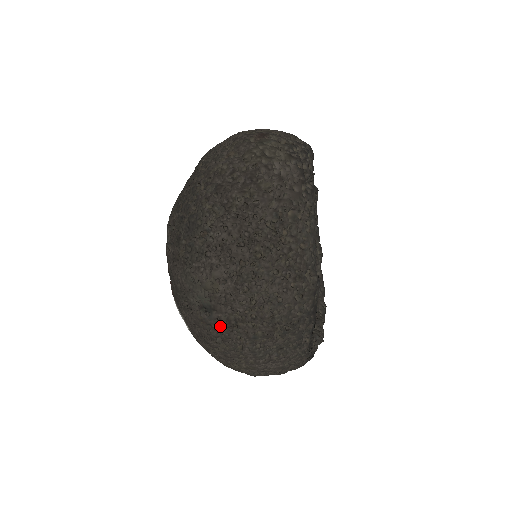
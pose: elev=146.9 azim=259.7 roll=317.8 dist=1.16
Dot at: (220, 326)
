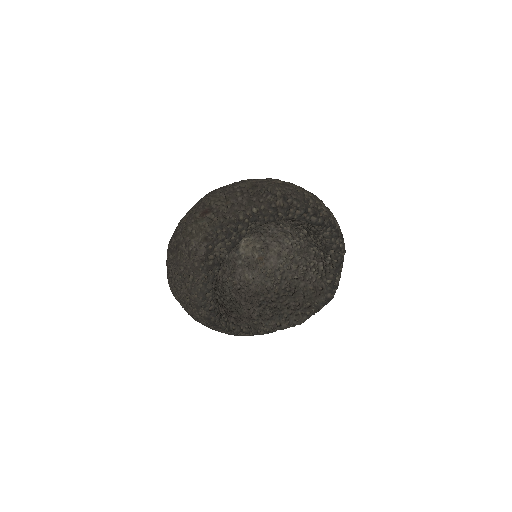
Dot at: occluded
